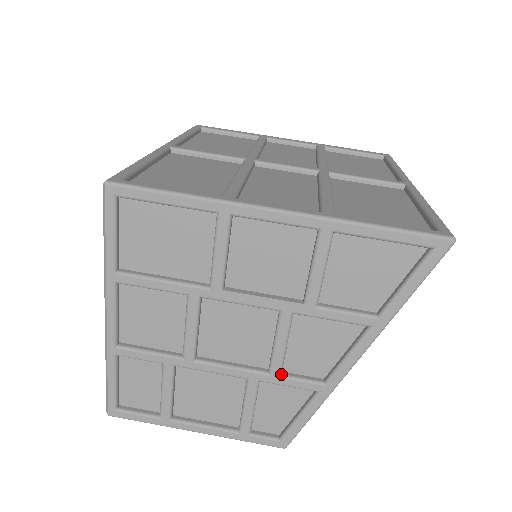
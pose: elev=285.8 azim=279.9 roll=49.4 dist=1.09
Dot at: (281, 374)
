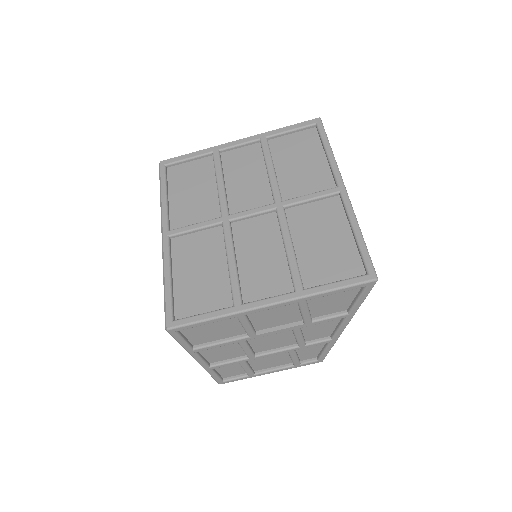
Dot at: (306, 344)
